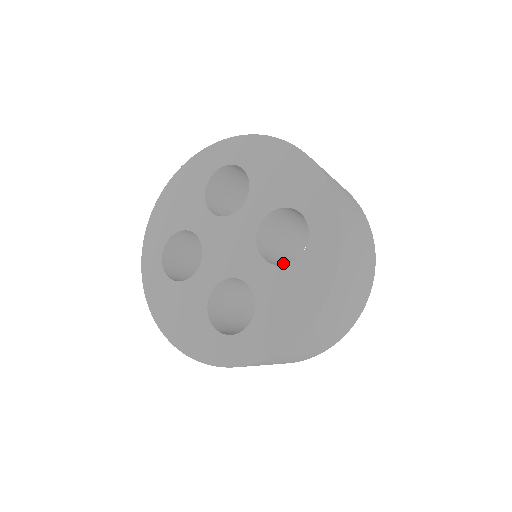
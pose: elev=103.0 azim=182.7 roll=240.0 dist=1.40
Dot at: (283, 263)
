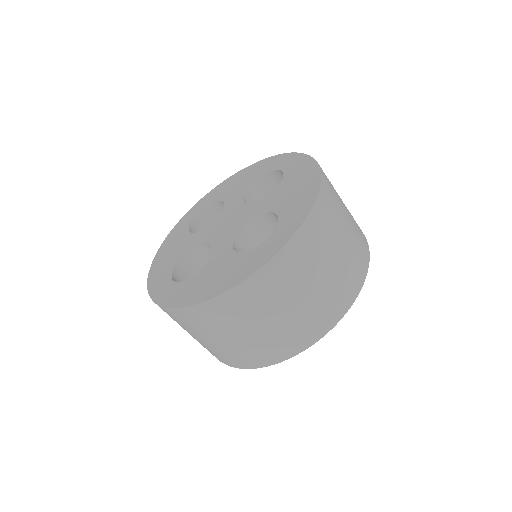
Dot at: occluded
